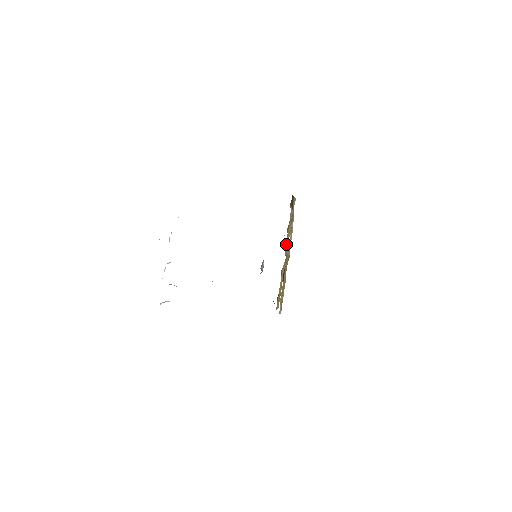
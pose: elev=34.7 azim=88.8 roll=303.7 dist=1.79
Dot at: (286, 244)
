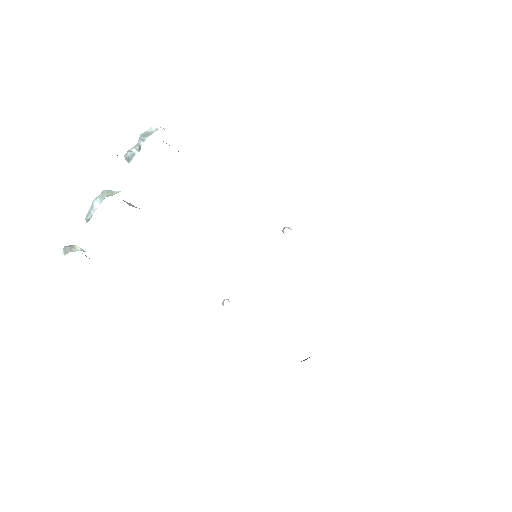
Dot at: occluded
